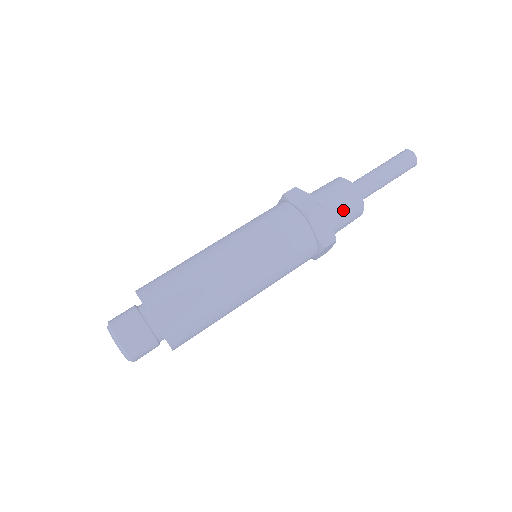
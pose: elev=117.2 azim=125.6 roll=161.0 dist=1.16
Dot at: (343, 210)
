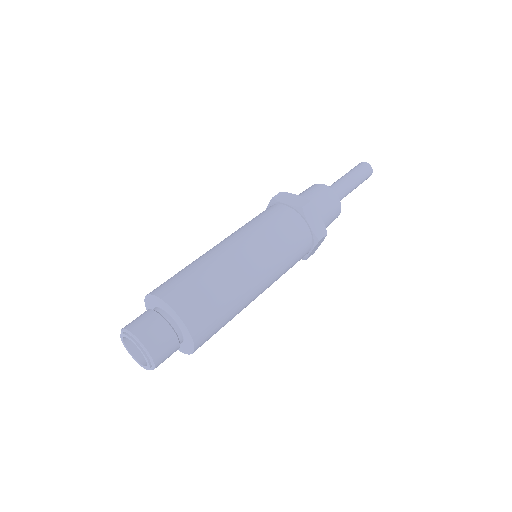
Dot at: (311, 194)
